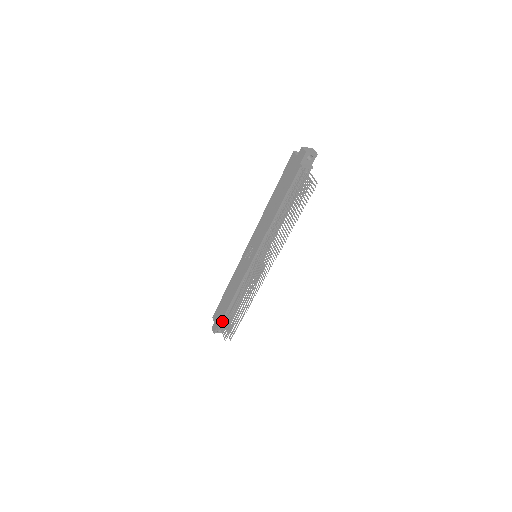
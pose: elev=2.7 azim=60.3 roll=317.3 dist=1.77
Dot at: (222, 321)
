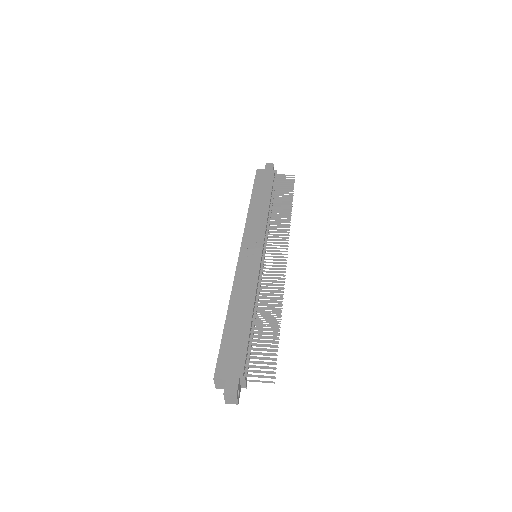
Dot at: (245, 360)
